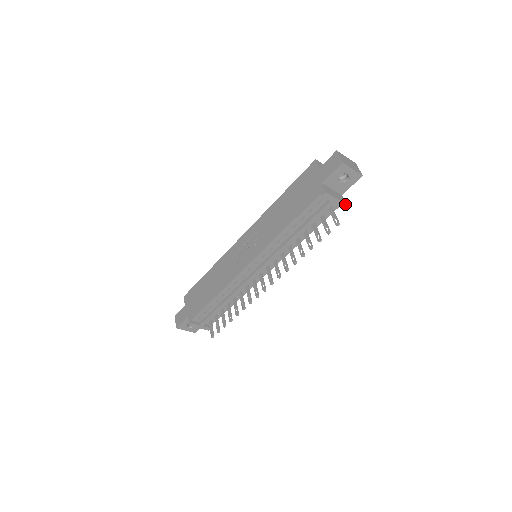
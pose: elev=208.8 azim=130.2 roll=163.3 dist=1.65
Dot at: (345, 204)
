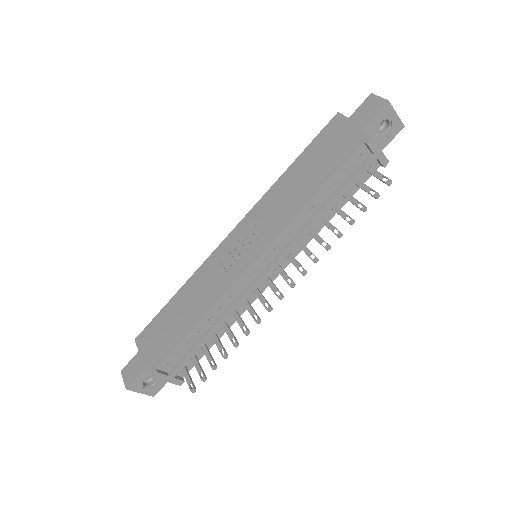
Dot at: (388, 162)
